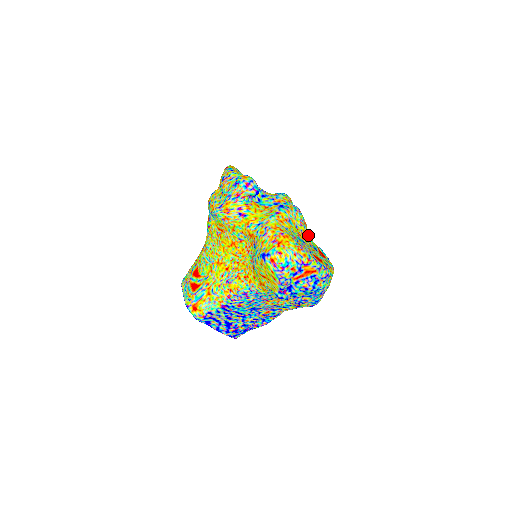
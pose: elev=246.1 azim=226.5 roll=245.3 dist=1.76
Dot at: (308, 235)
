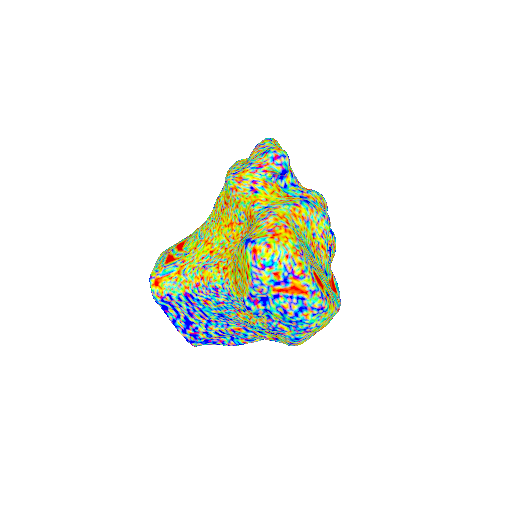
Dot at: (326, 254)
